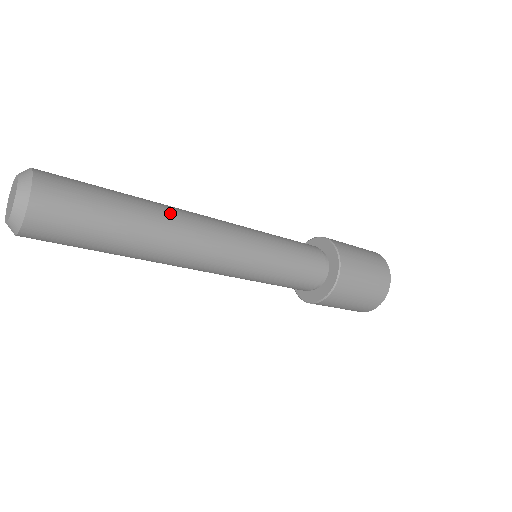
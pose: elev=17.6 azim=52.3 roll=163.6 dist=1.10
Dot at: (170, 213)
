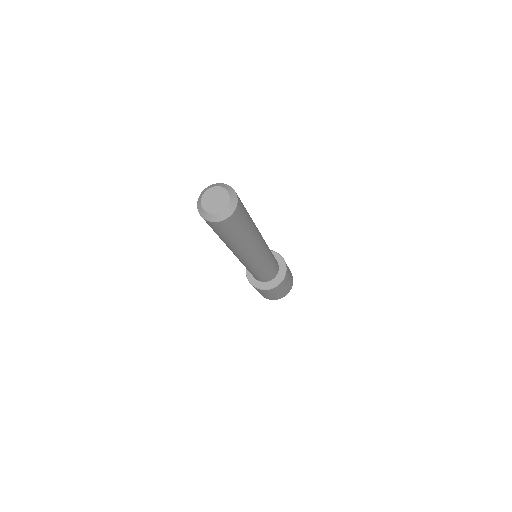
Dot at: occluded
